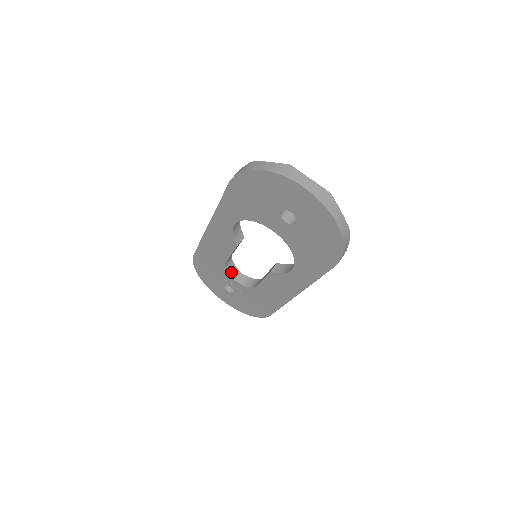
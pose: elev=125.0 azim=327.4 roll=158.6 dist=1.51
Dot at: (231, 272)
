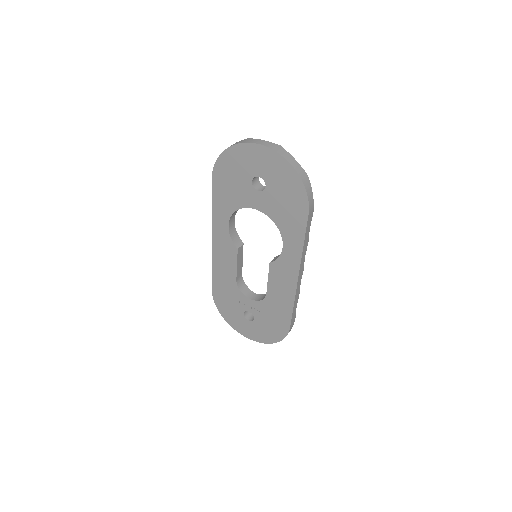
Dot at: (245, 292)
